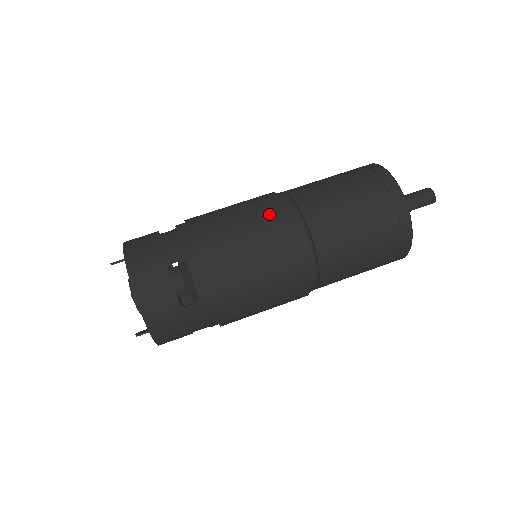
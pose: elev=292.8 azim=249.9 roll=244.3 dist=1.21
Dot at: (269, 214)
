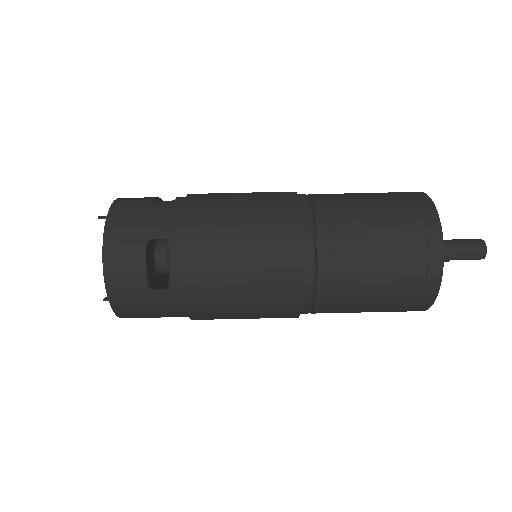
Dot at: (277, 216)
